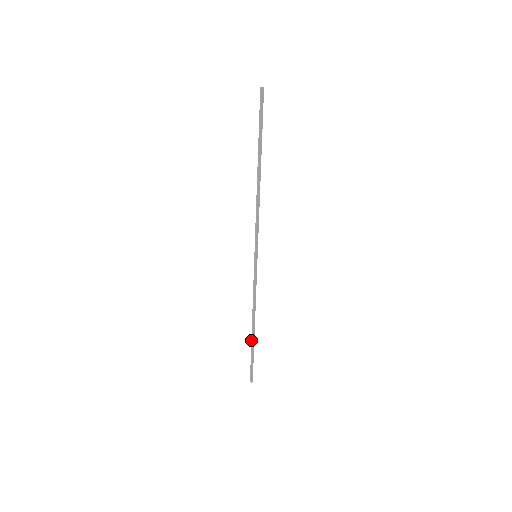
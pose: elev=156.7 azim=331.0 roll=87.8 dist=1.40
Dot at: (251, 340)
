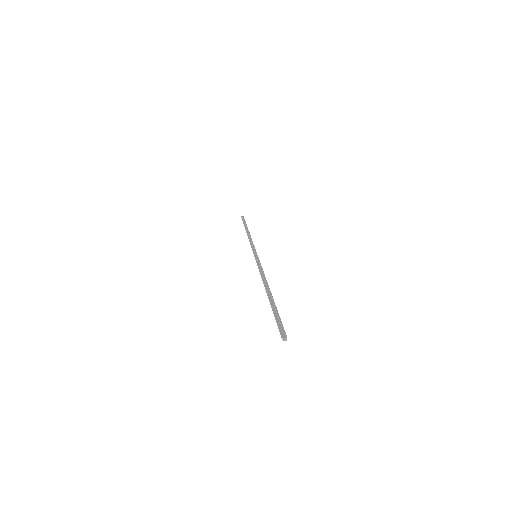
Dot at: (245, 228)
